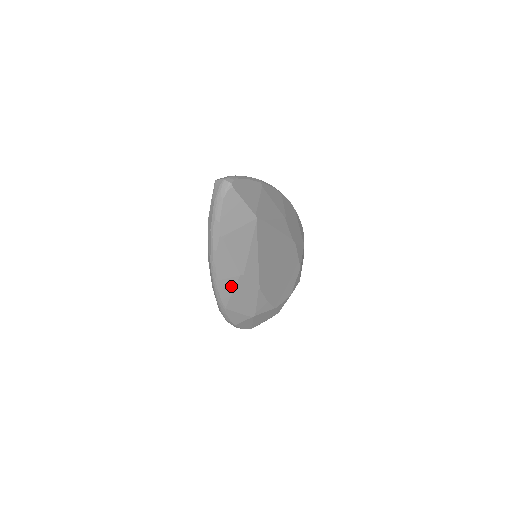
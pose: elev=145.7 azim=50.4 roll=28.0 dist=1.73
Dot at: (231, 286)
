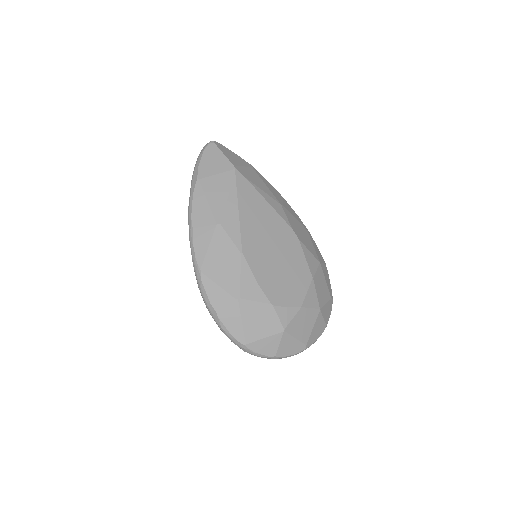
Dot at: (207, 238)
